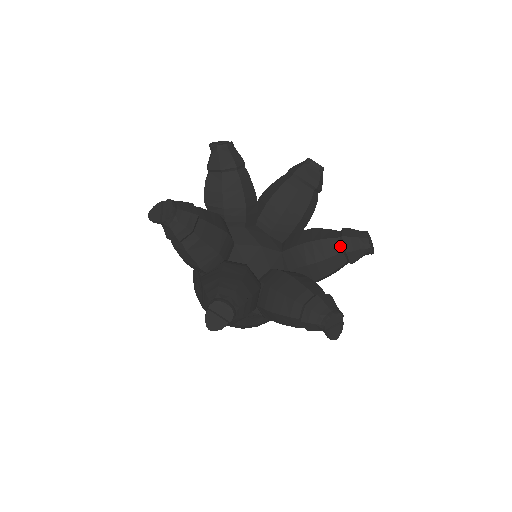
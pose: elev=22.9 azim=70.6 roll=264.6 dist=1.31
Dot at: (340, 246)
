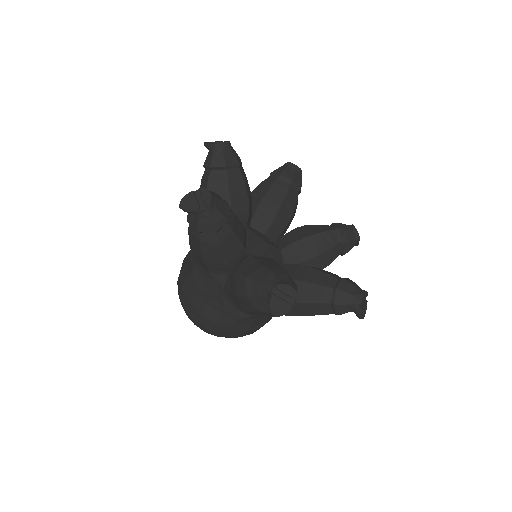
Dot at: (337, 238)
